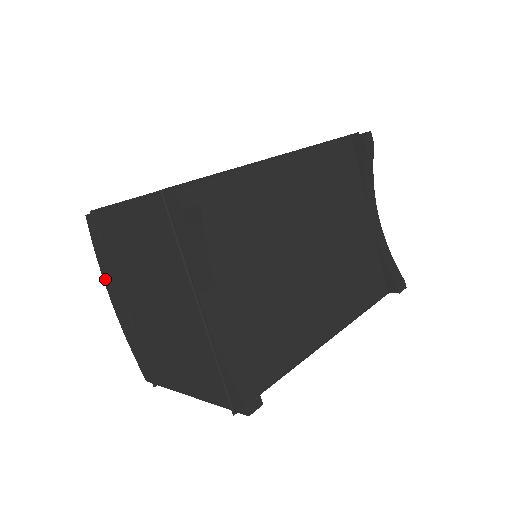
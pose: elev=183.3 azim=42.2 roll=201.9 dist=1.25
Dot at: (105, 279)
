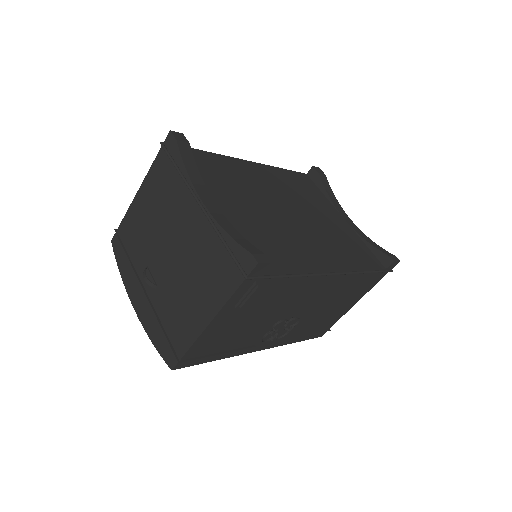
Dot at: (128, 288)
